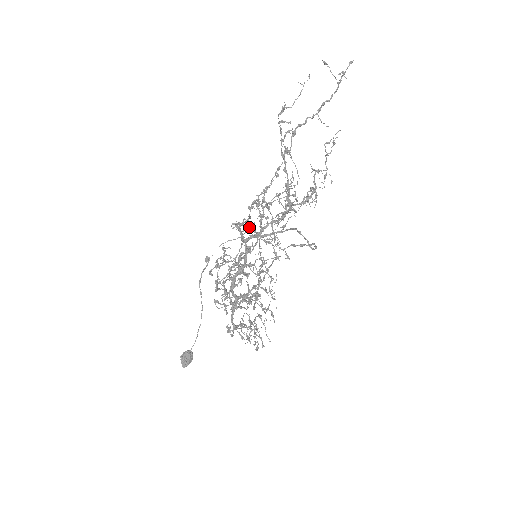
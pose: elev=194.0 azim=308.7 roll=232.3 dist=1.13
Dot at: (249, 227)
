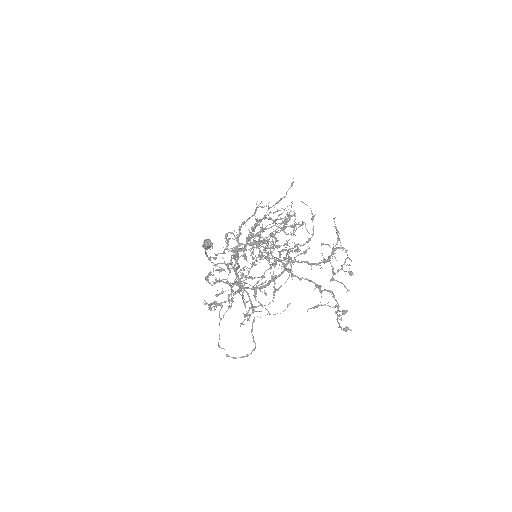
Dot at: (253, 243)
